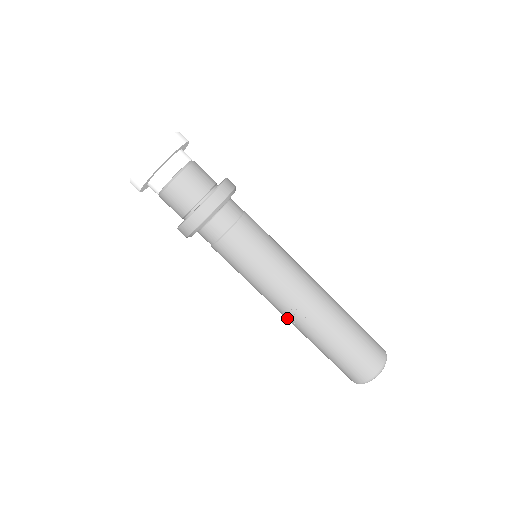
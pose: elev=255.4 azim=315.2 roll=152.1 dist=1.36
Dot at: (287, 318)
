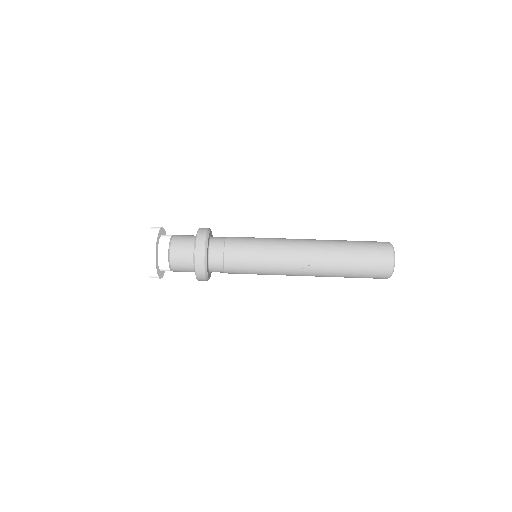
Dot at: (308, 272)
